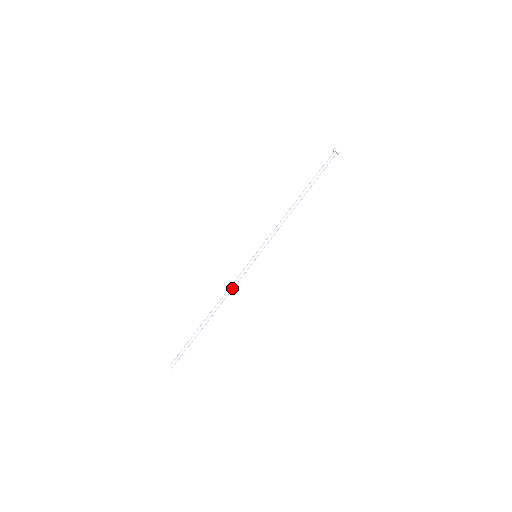
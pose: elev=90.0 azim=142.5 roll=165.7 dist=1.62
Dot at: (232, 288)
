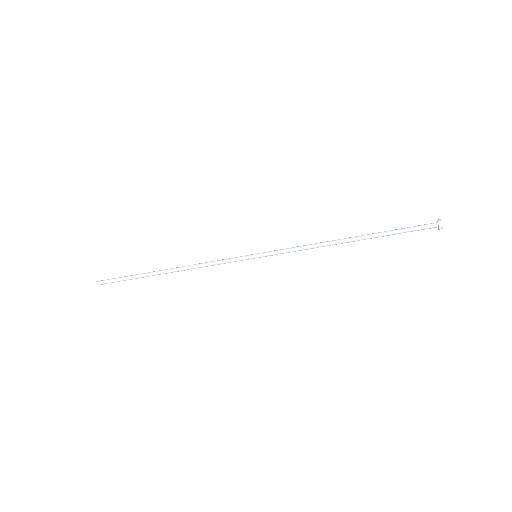
Dot at: occluded
